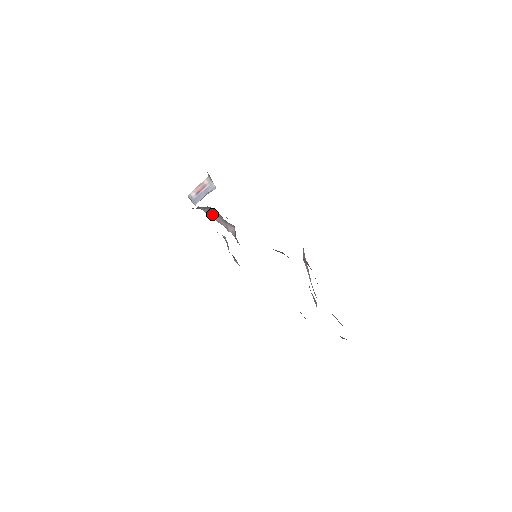
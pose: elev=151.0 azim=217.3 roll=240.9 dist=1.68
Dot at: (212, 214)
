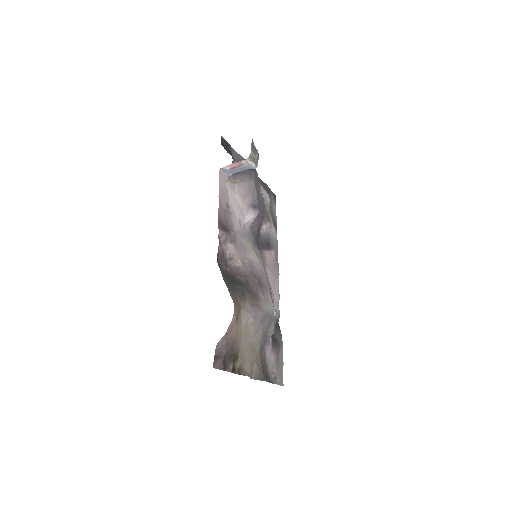
Dot at: (240, 193)
